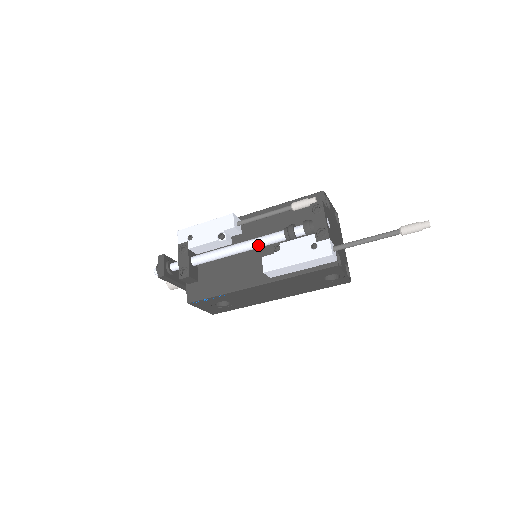
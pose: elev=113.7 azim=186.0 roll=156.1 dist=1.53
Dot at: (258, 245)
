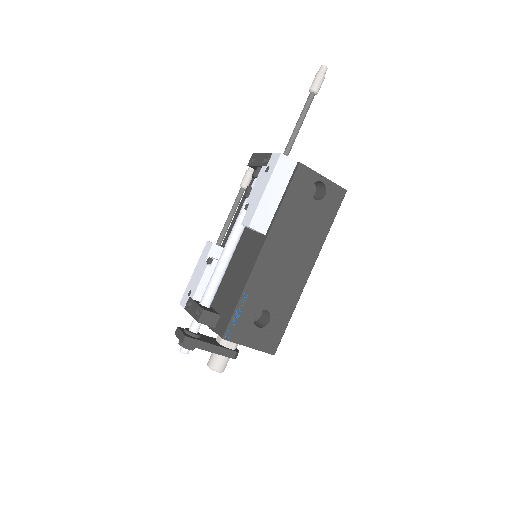
Dot at: (237, 229)
